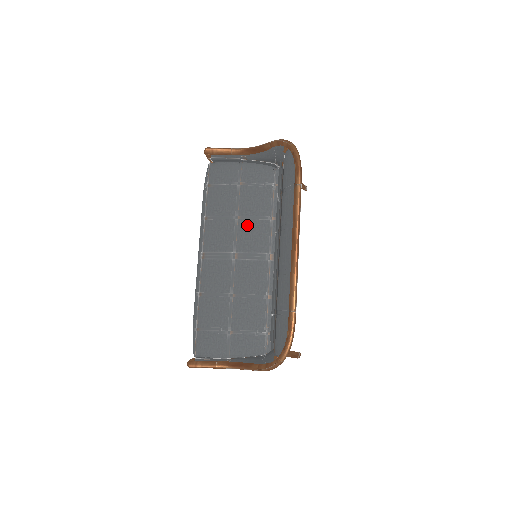
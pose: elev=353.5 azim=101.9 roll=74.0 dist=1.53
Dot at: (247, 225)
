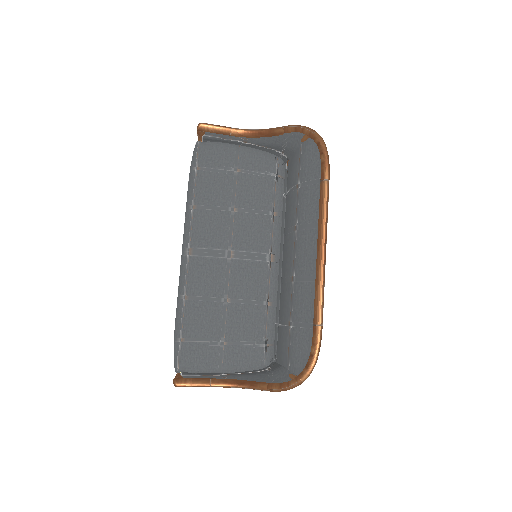
Dot at: (245, 219)
